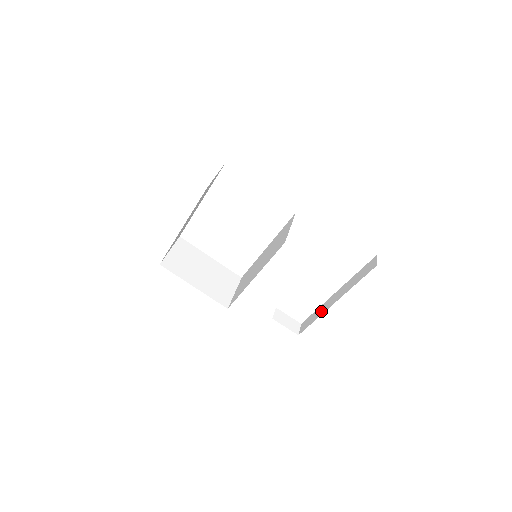
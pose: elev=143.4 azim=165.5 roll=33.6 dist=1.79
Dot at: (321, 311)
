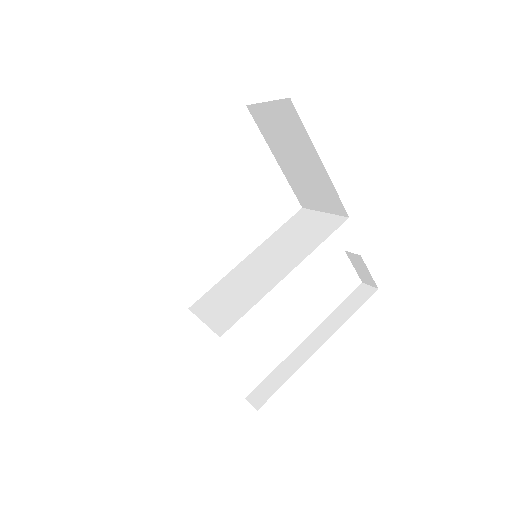
Dot at: (294, 365)
